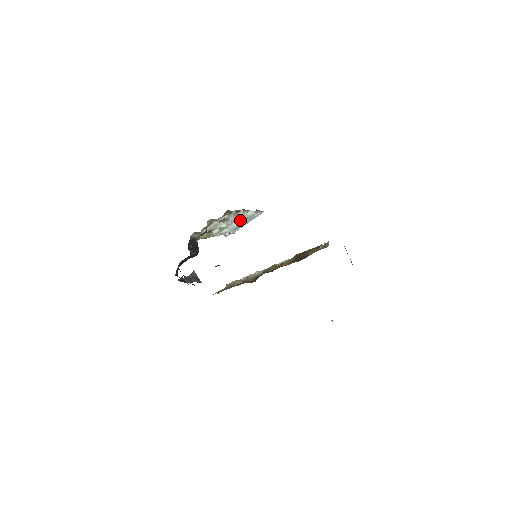
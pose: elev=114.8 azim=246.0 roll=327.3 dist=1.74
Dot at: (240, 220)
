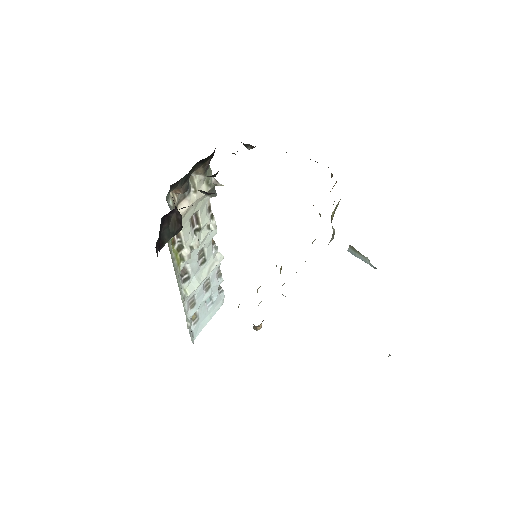
Dot at: (207, 270)
